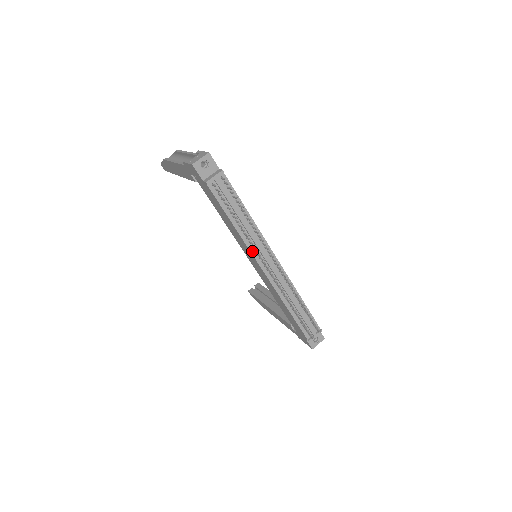
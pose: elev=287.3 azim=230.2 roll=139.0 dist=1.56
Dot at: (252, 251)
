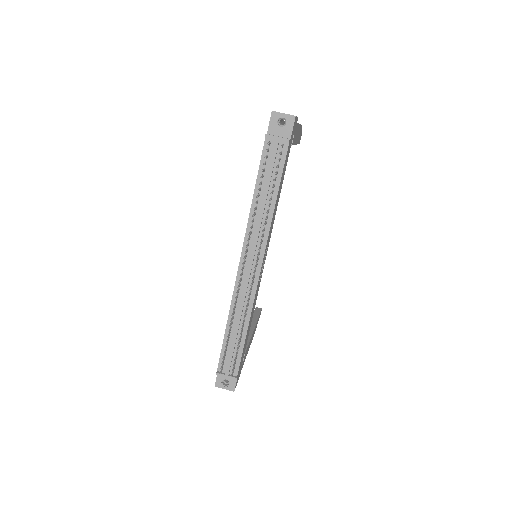
Dot at: (247, 236)
